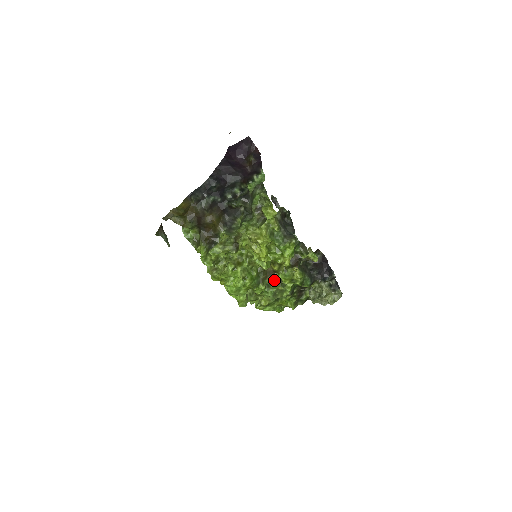
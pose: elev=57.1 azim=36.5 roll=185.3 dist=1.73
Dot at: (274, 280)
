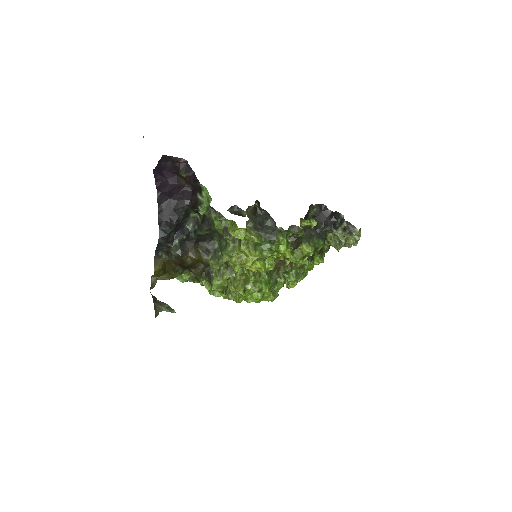
Dot at: (287, 265)
